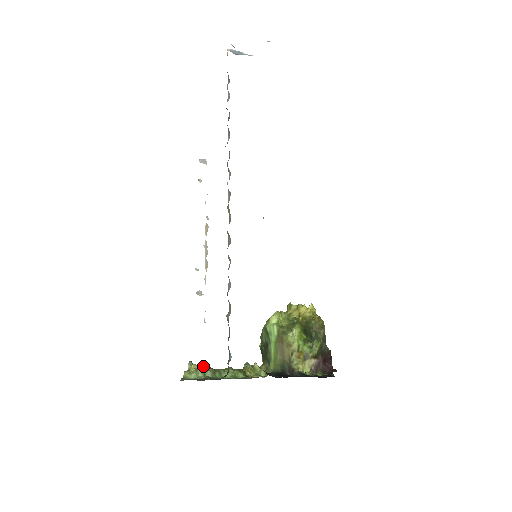
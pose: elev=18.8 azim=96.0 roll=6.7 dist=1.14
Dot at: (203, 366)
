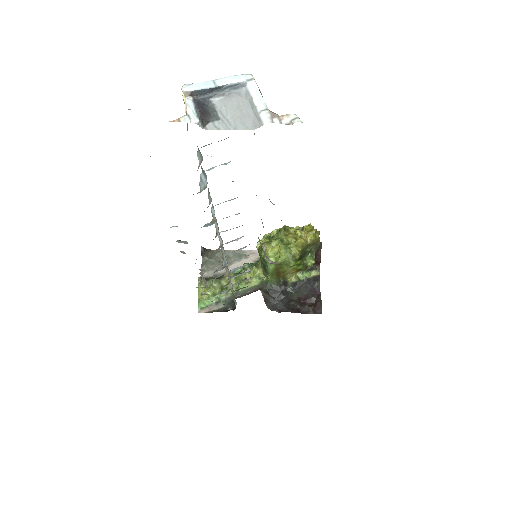
Dot at: (211, 287)
